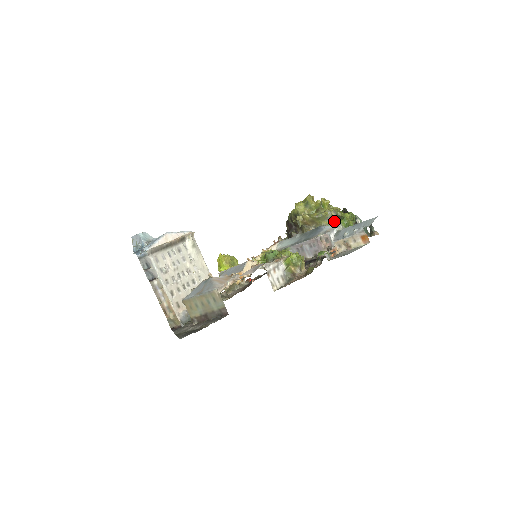
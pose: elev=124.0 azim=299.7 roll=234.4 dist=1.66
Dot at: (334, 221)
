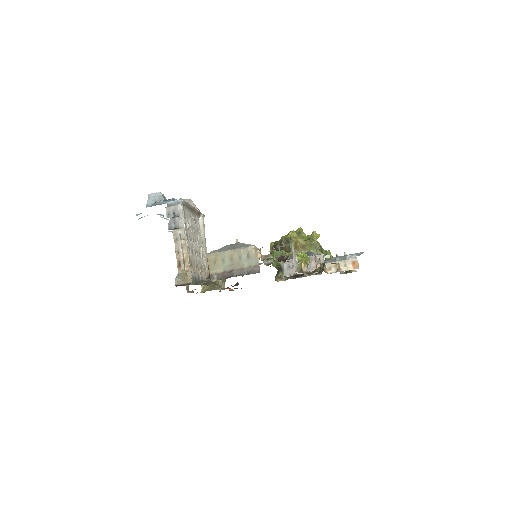
Dot at: occluded
